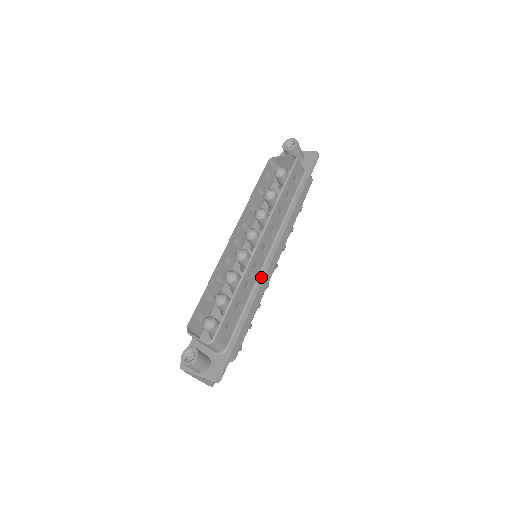
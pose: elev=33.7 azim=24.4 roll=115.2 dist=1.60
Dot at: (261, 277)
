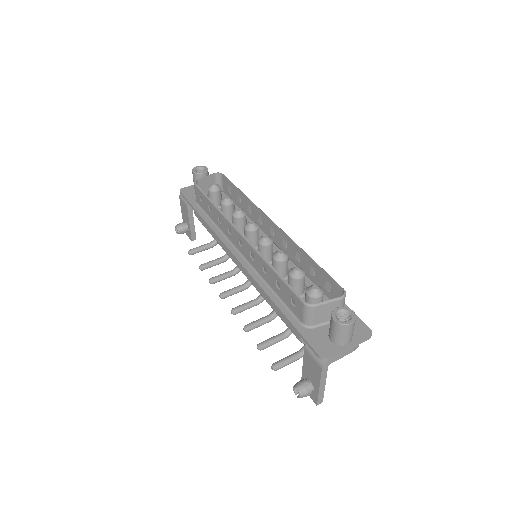
Dot at: occluded
